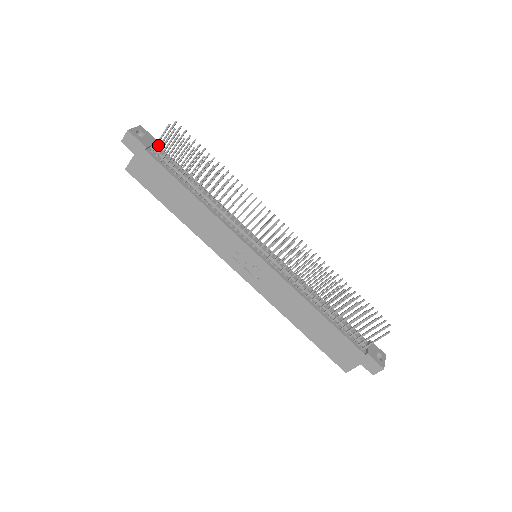
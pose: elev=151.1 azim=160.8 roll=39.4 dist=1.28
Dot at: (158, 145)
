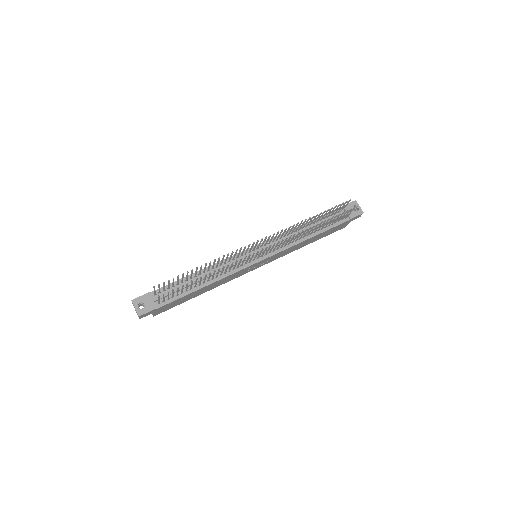
Dot at: (151, 292)
